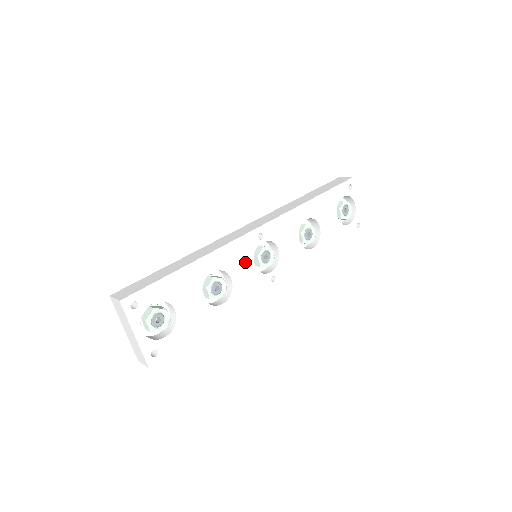
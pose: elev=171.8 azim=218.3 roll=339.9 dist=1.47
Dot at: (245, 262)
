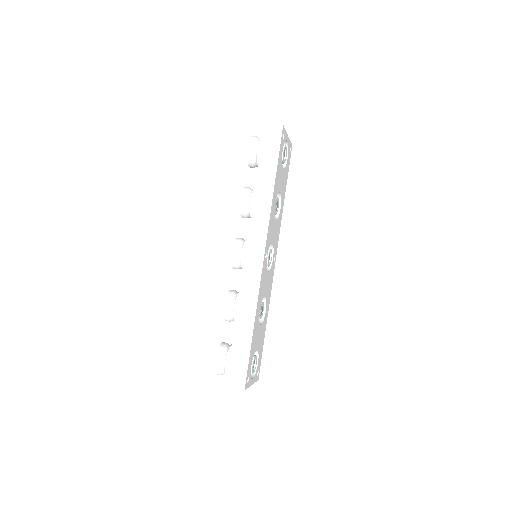
Dot at: (265, 279)
